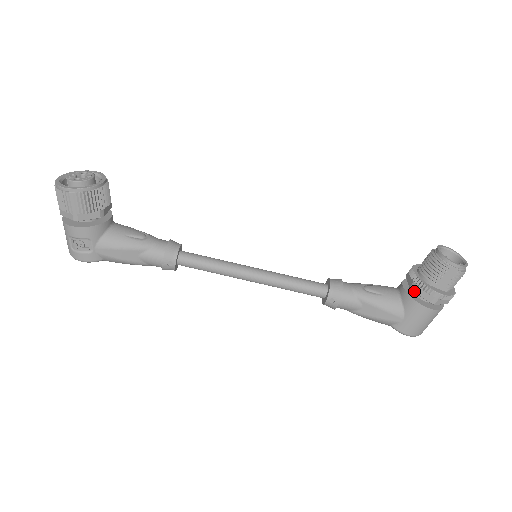
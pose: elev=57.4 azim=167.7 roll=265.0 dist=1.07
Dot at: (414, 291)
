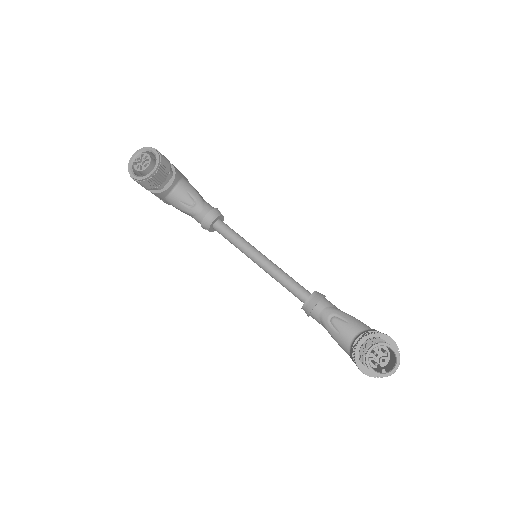
Dot at: (353, 353)
